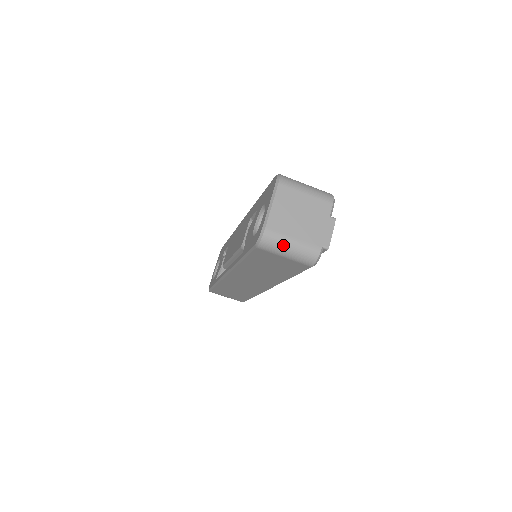
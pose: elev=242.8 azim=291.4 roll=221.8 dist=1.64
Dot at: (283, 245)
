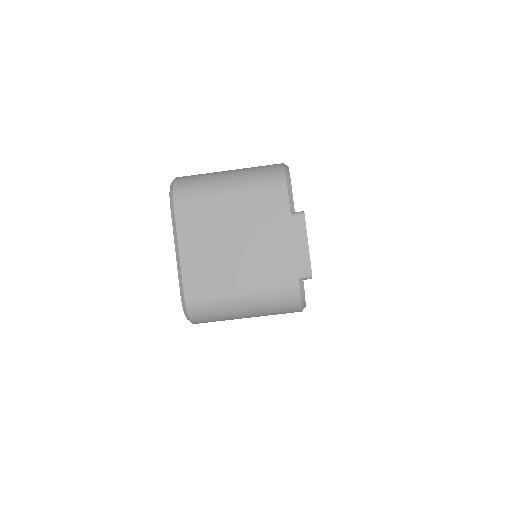
Dot at: (229, 308)
